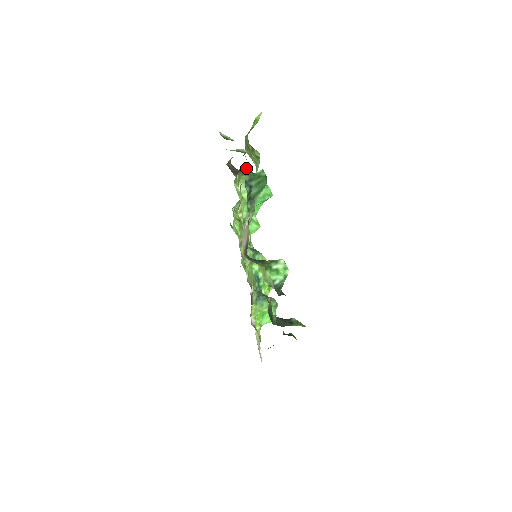
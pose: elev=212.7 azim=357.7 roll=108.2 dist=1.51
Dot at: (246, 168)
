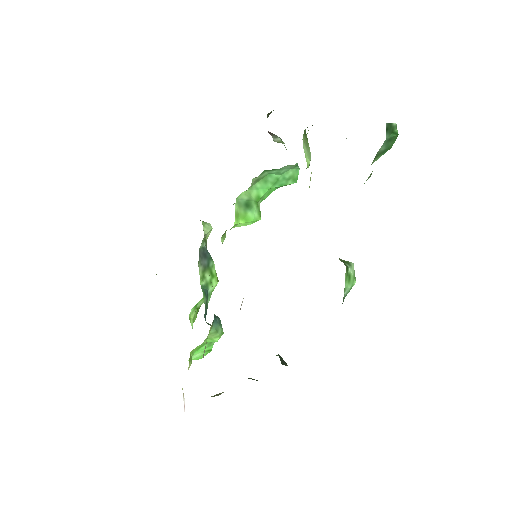
Dot at: occluded
